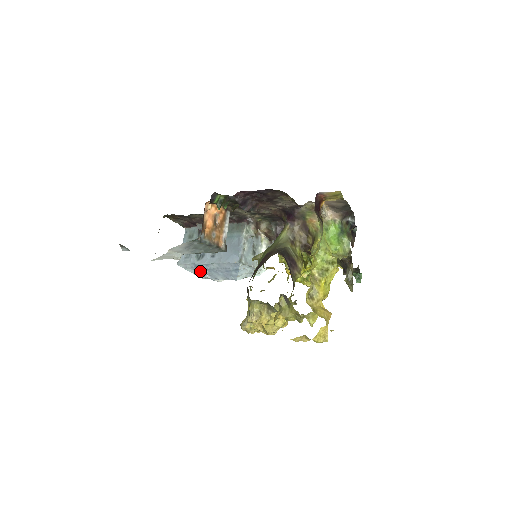
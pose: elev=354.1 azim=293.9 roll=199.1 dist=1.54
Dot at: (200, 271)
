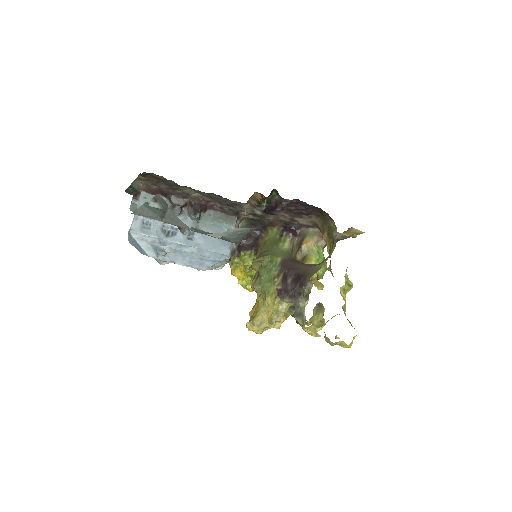
Dot at: (161, 249)
